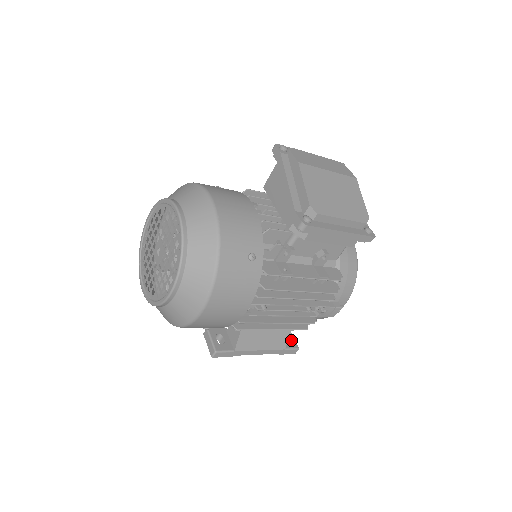
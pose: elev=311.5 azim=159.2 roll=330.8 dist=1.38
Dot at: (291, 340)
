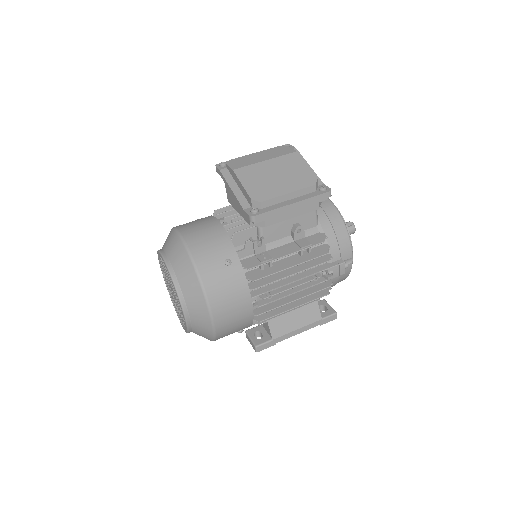
Dot at: (327, 309)
